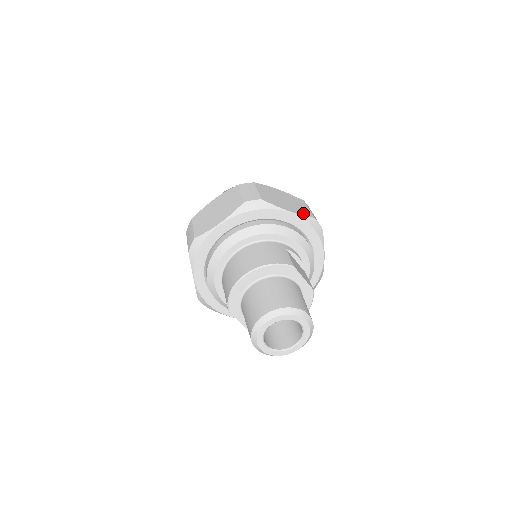
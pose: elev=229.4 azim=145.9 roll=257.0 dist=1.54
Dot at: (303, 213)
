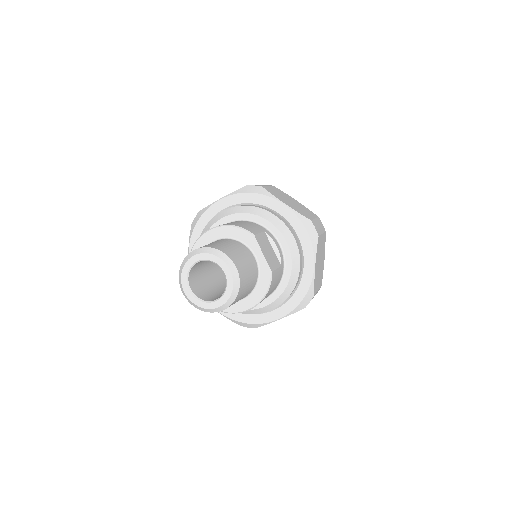
Dot at: (300, 212)
